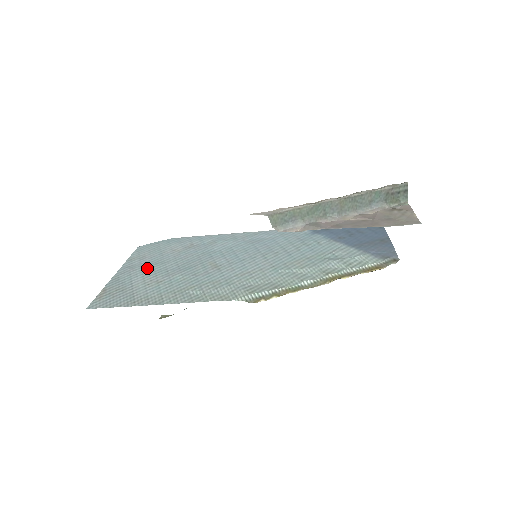
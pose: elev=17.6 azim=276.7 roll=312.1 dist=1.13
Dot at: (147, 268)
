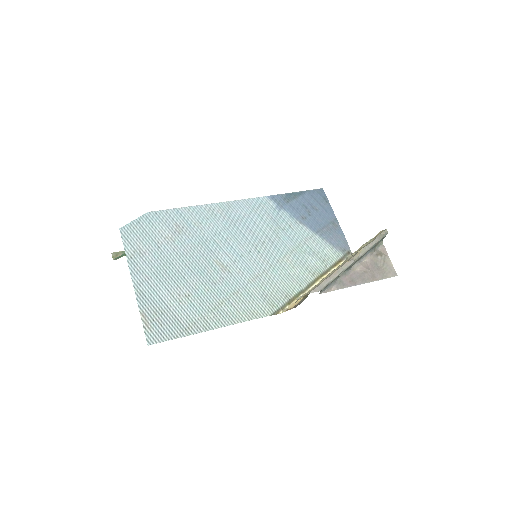
Dot at: (161, 274)
